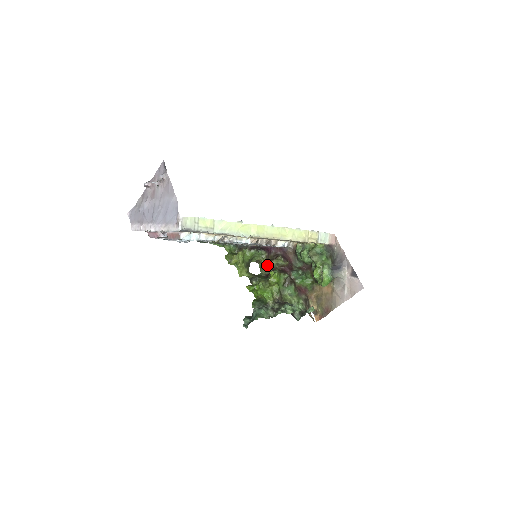
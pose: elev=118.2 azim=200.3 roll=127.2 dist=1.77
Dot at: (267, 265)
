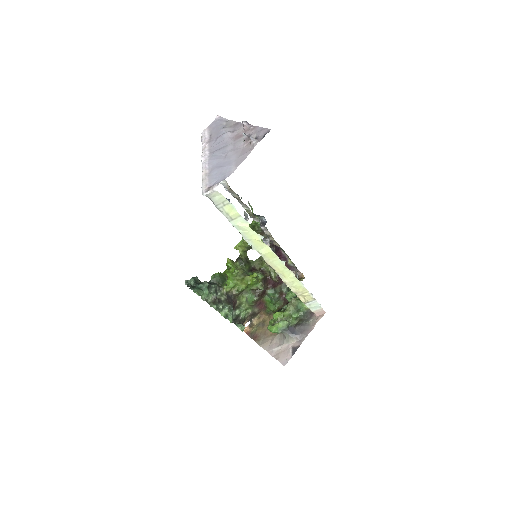
Dot at: (263, 264)
